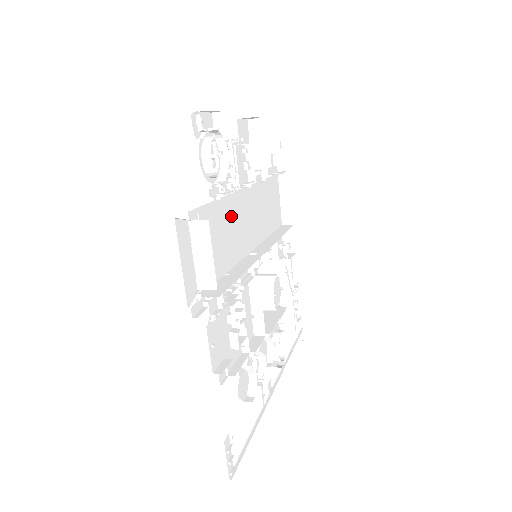
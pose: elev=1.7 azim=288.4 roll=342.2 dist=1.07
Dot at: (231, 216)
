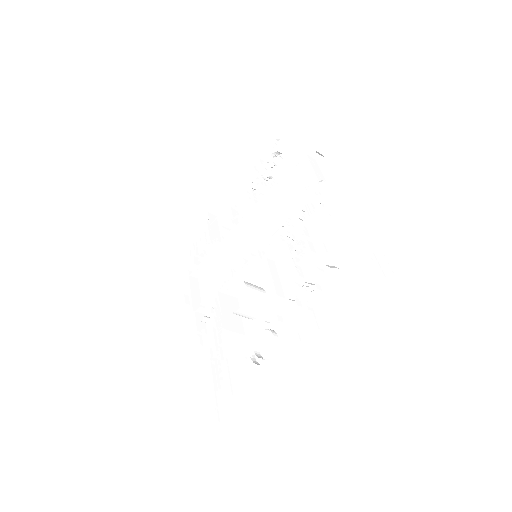
Dot at: occluded
